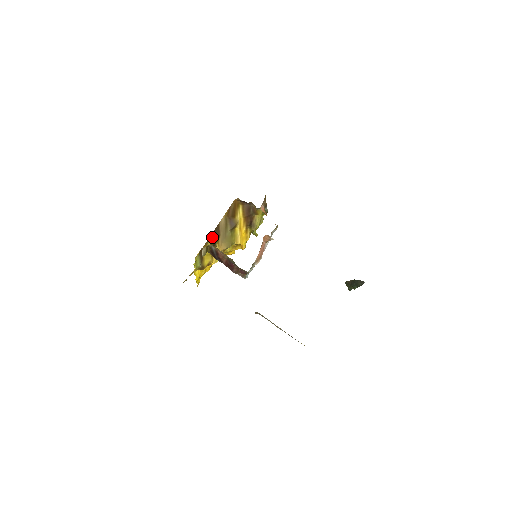
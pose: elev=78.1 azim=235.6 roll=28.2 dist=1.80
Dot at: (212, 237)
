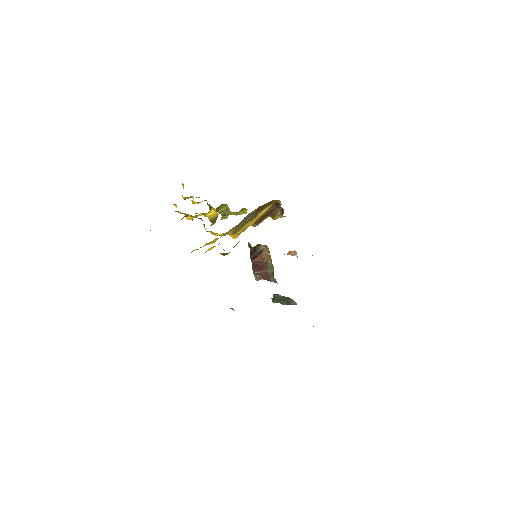
Dot at: occluded
